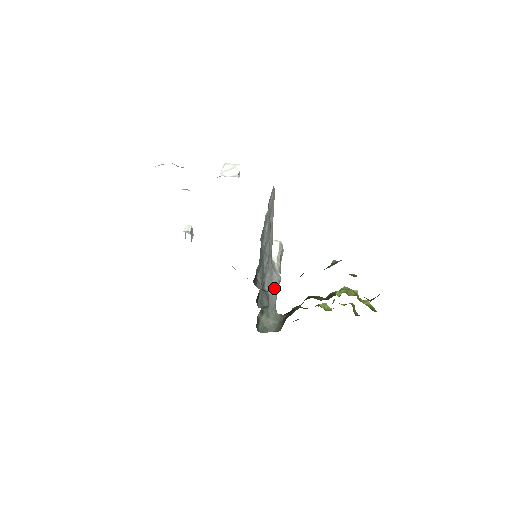
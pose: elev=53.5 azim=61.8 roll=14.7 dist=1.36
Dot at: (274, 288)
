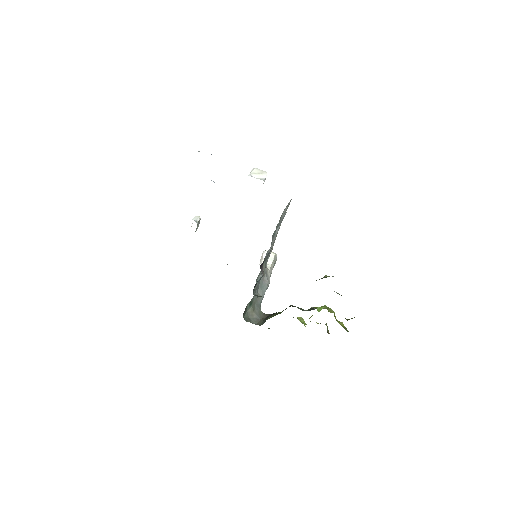
Dot at: (263, 289)
